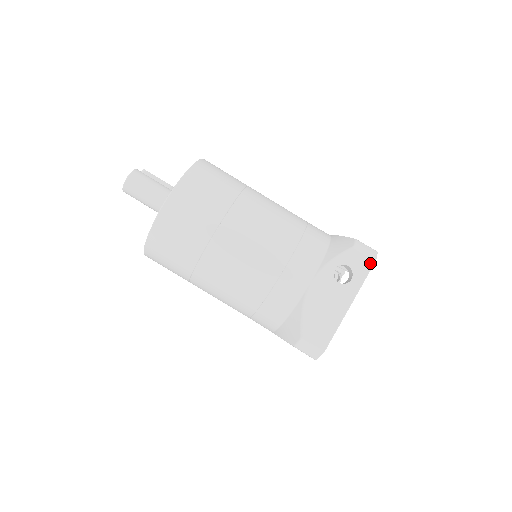
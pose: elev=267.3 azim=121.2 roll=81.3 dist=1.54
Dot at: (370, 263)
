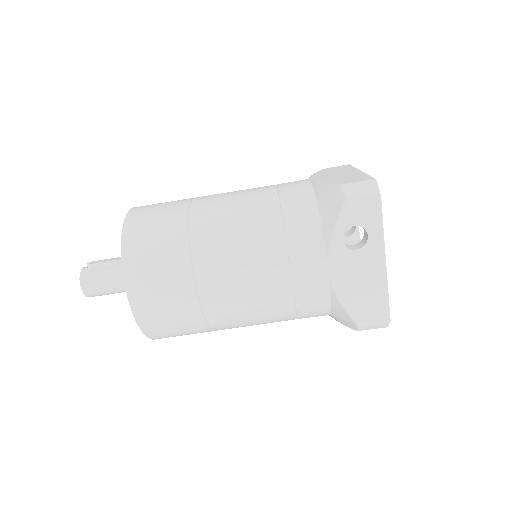
Dot at: (376, 204)
